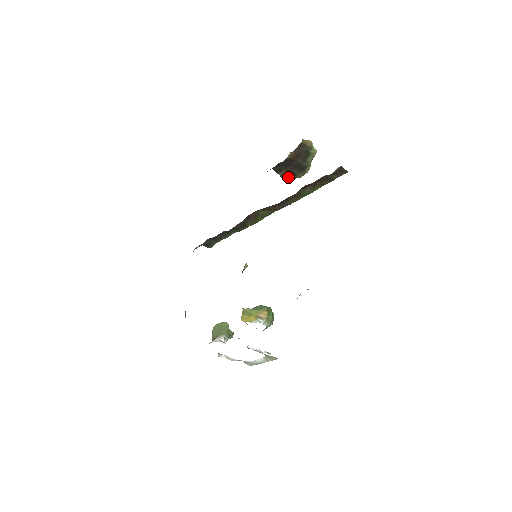
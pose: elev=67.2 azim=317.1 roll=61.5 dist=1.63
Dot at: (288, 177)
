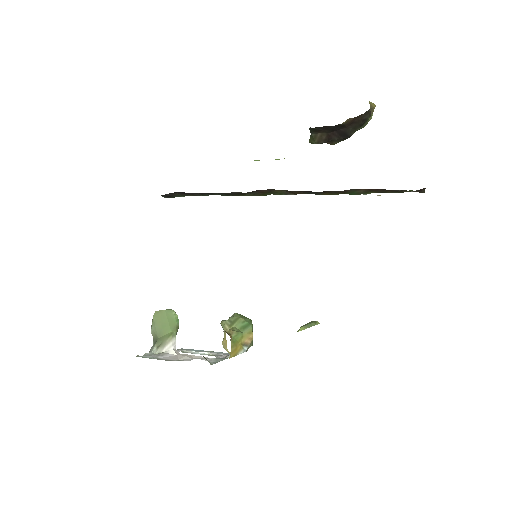
Dot at: (320, 141)
